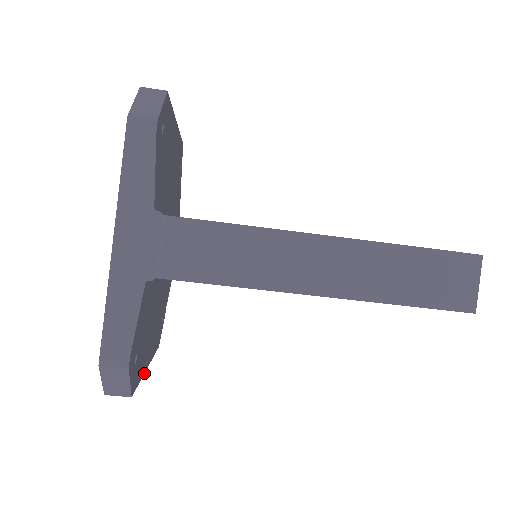
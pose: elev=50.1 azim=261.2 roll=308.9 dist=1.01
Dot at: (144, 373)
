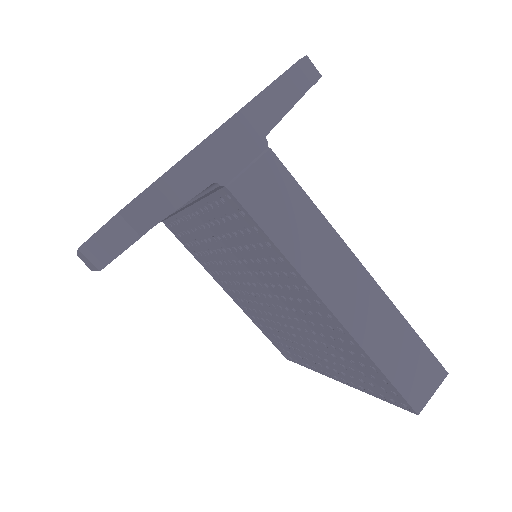
Dot at: occluded
